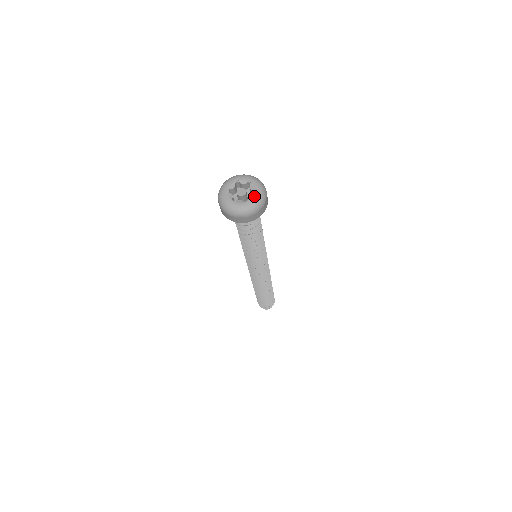
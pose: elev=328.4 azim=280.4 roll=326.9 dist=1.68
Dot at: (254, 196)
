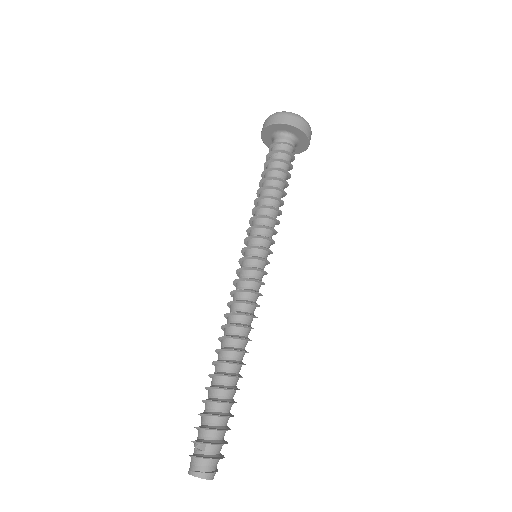
Dot at: occluded
